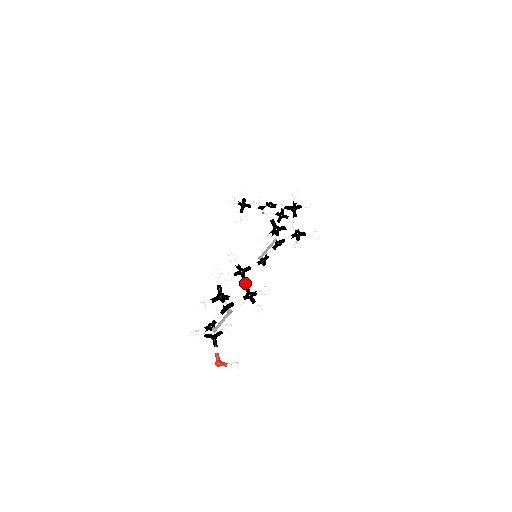
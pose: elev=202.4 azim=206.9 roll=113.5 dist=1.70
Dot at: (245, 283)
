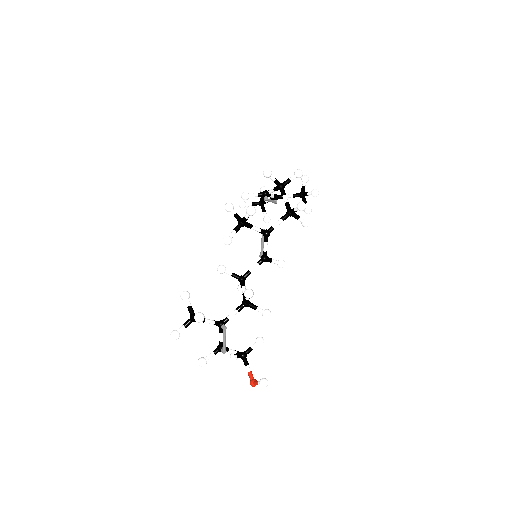
Dot at: (242, 291)
